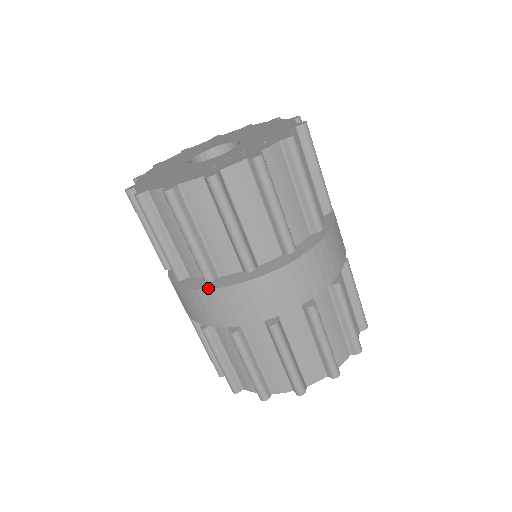
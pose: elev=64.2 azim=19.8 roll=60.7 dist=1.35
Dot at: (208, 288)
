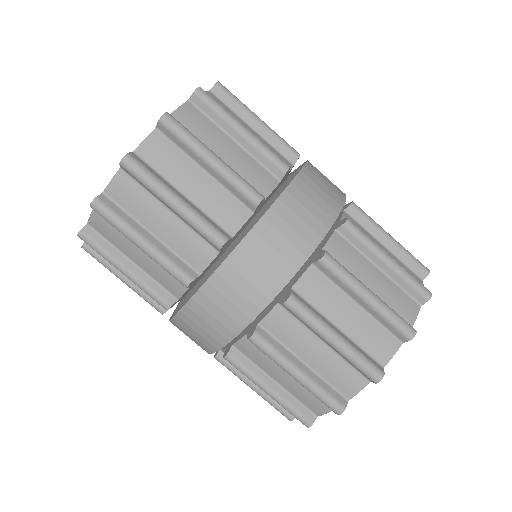
Dot at: (193, 294)
